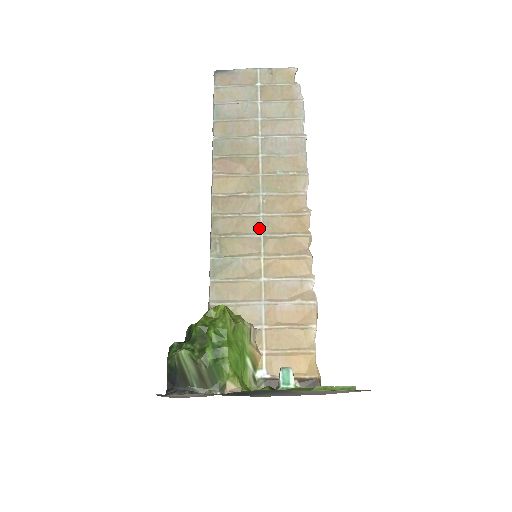
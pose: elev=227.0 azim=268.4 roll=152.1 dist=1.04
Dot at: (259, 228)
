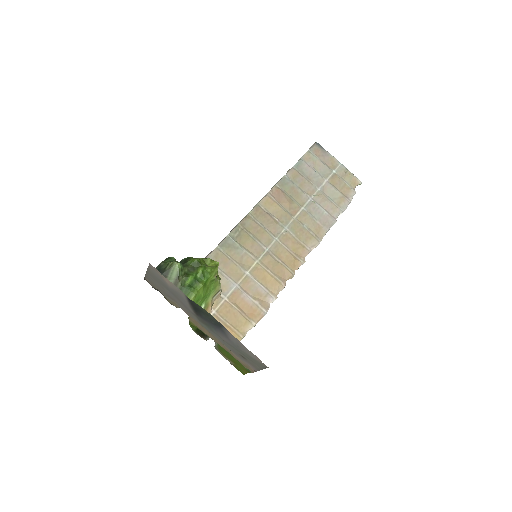
Dot at: (269, 244)
